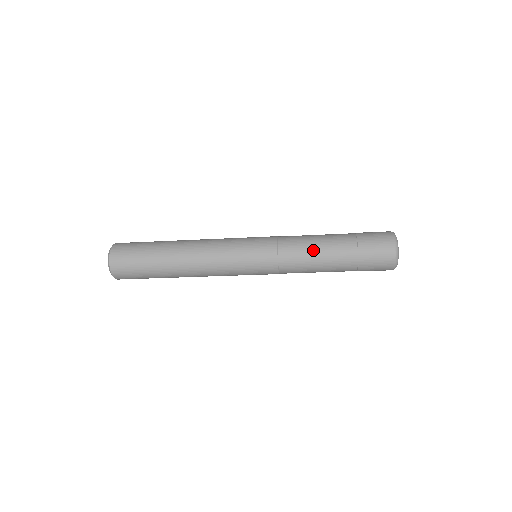
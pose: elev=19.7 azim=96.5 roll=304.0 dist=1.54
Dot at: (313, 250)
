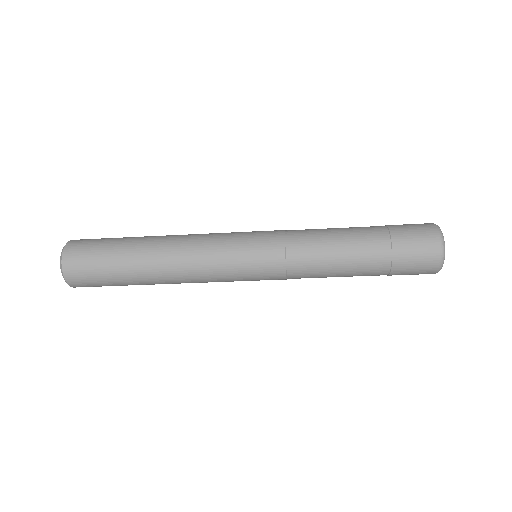
Dot at: (332, 246)
